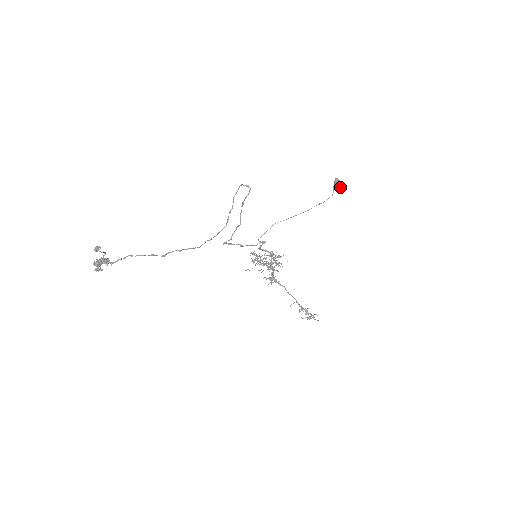
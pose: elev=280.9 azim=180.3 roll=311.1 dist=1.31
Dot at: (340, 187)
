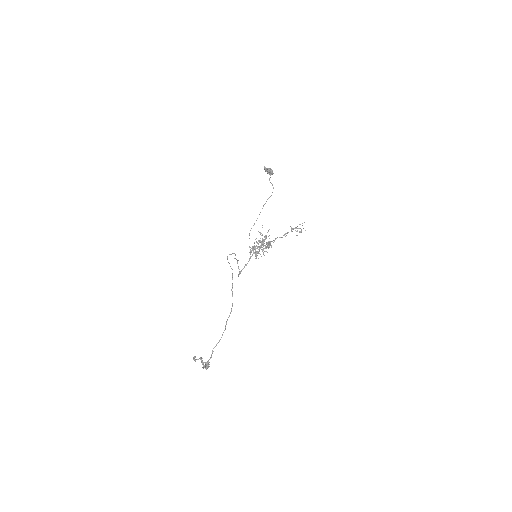
Dot at: (272, 174)
